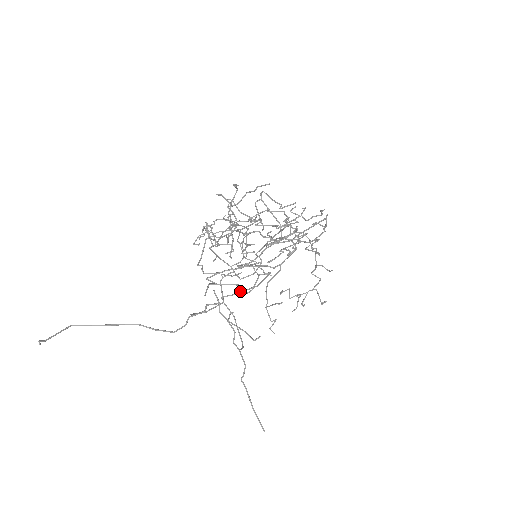
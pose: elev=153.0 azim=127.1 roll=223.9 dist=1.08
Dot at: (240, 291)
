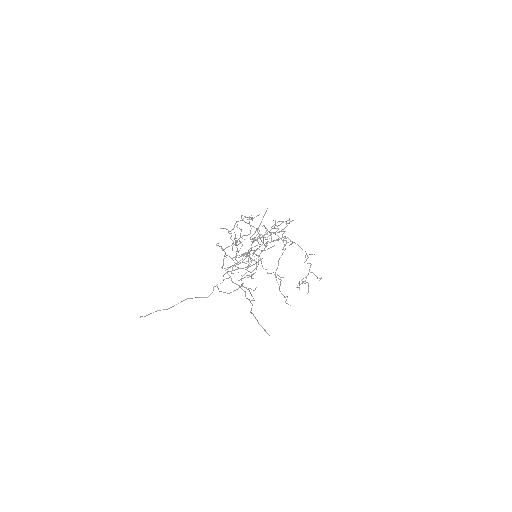
Dot at: (251, 277)
